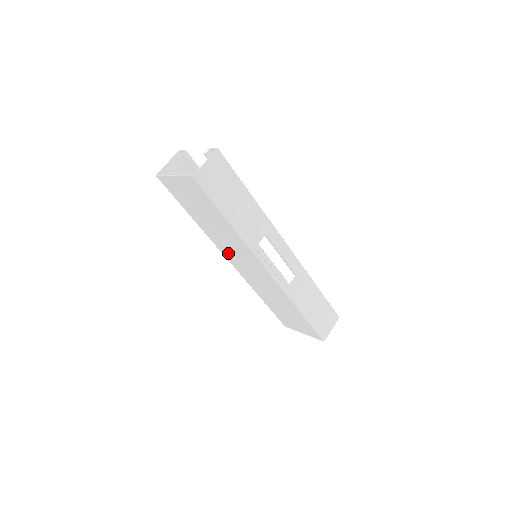
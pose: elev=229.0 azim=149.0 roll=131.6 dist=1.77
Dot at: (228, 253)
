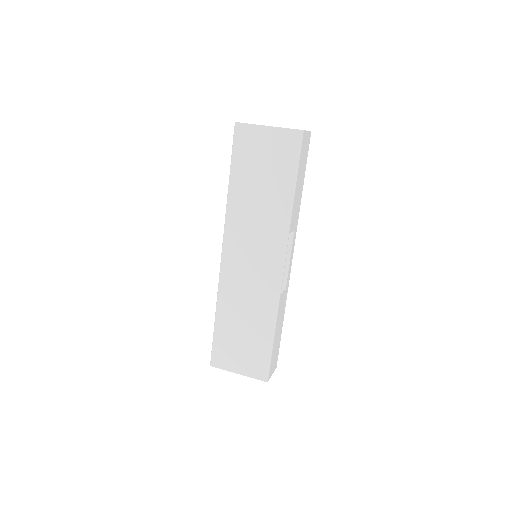
Dot at: (237, 238)
